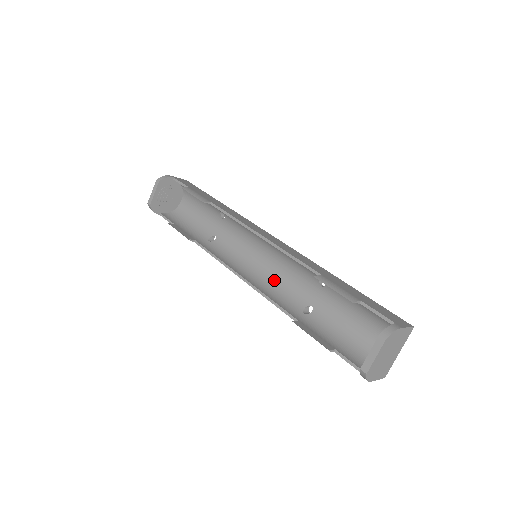
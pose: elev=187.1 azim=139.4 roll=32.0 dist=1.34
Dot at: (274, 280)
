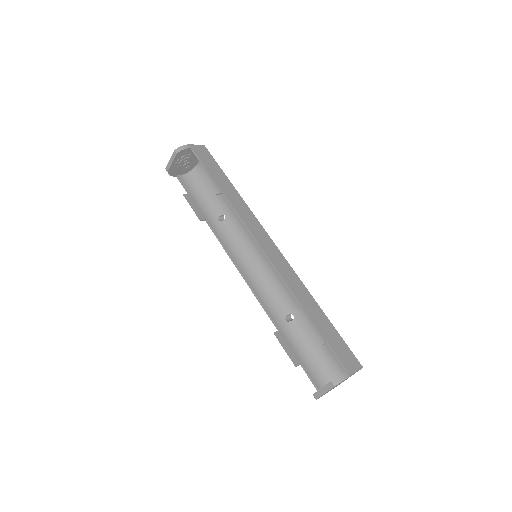
Dot at: (268, 280)
